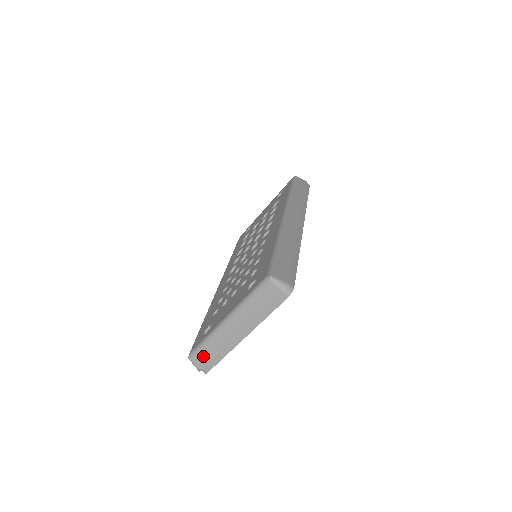
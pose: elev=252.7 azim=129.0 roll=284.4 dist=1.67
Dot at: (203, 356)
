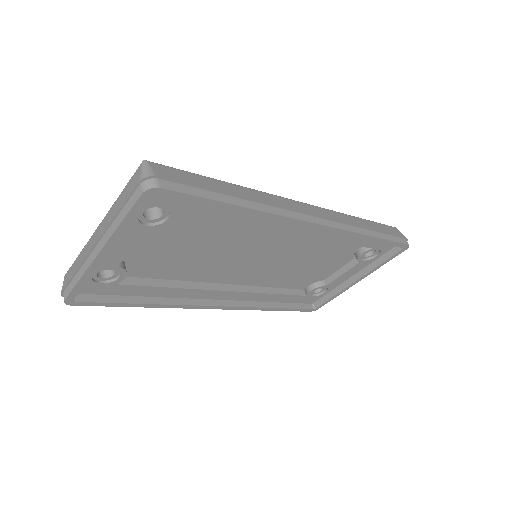
Dot at: (70, 273)
